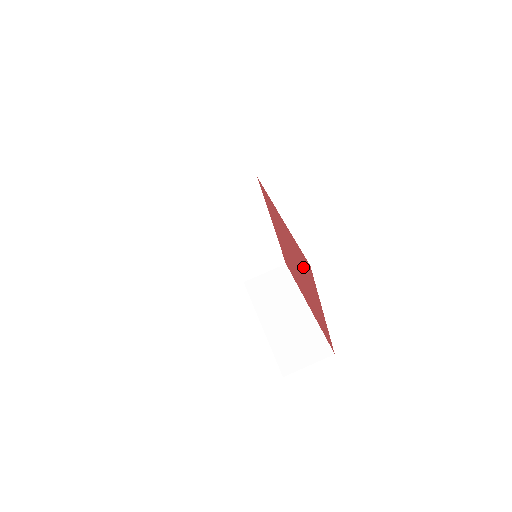
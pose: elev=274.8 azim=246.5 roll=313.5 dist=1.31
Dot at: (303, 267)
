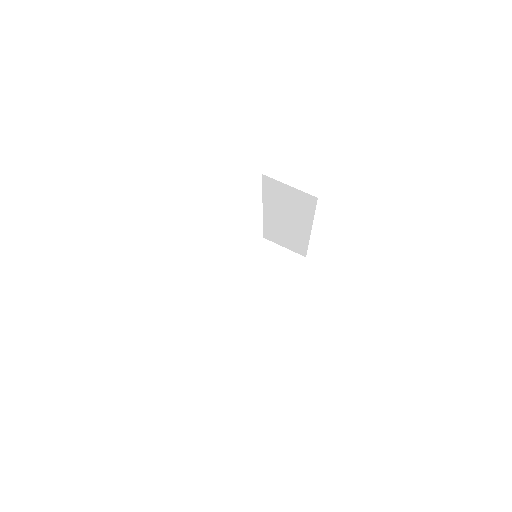
Dot at: occluded
